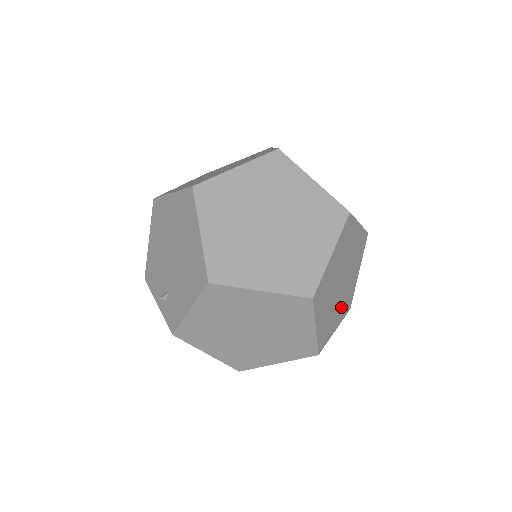
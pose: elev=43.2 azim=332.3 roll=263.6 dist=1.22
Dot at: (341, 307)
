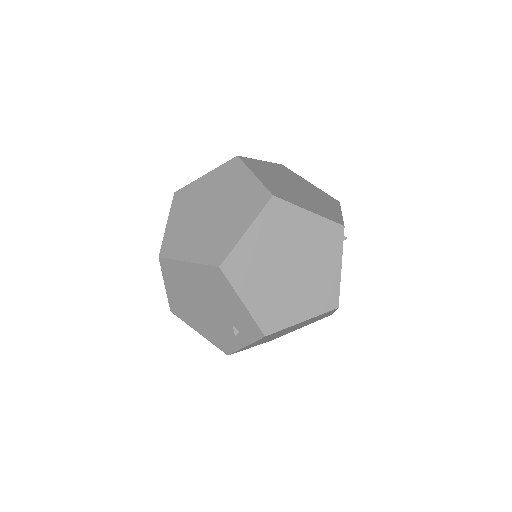
Dot at: (324, 201)
